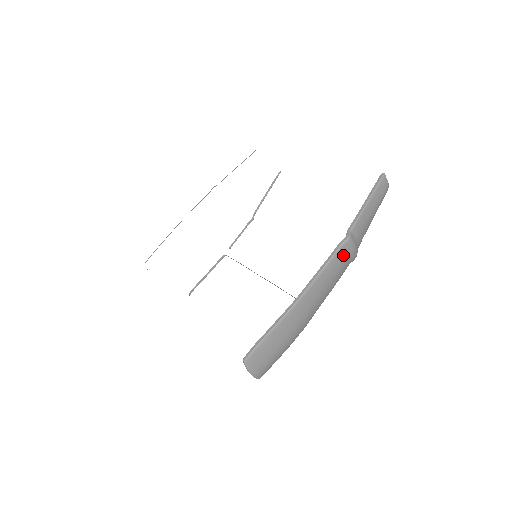
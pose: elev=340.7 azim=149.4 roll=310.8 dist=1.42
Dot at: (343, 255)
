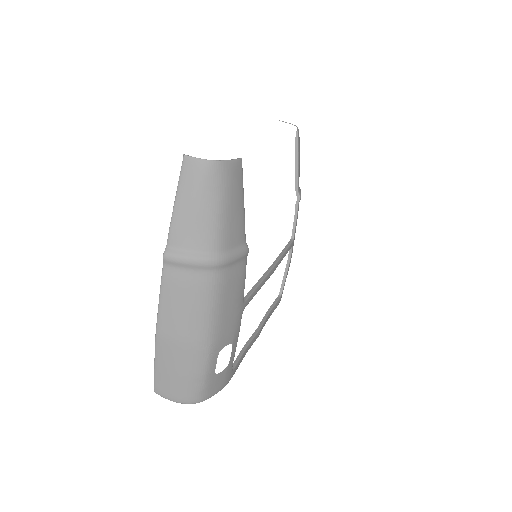
Dot at: (175, 273)
